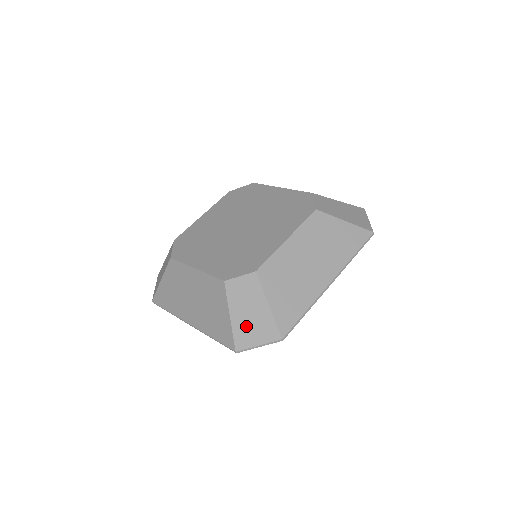
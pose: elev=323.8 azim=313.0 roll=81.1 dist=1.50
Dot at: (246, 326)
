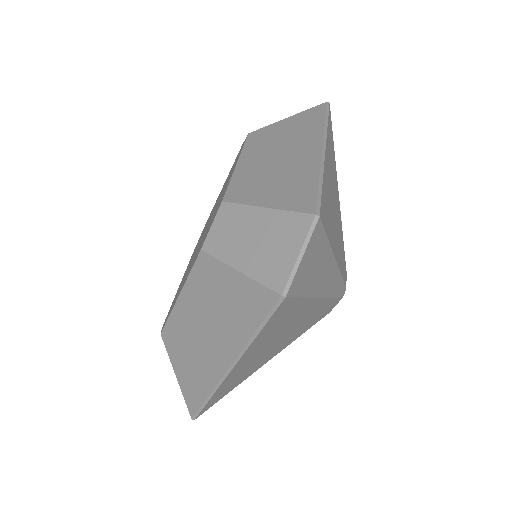
Dot at: occluded
